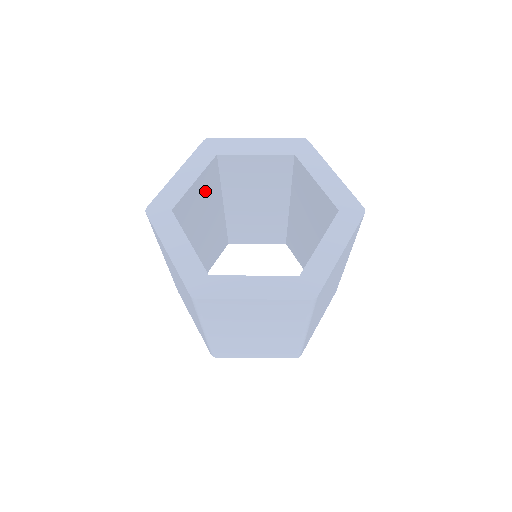
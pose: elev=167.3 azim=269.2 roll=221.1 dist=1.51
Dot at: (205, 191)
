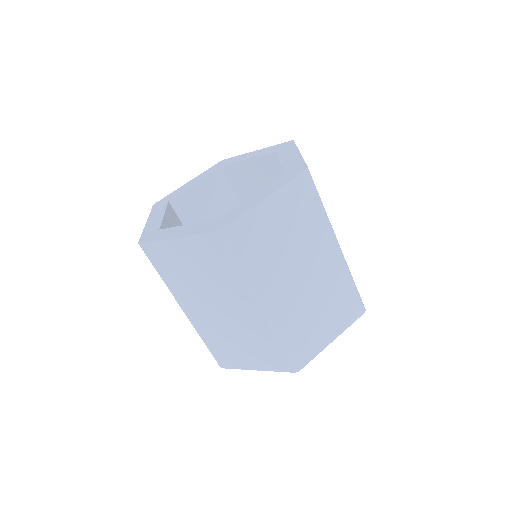
Dot at: (215, 199)
